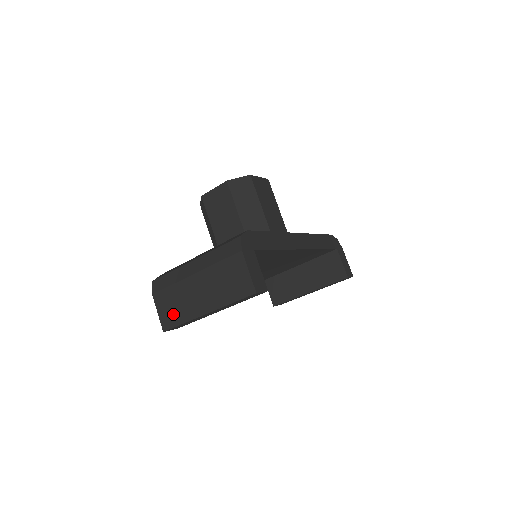
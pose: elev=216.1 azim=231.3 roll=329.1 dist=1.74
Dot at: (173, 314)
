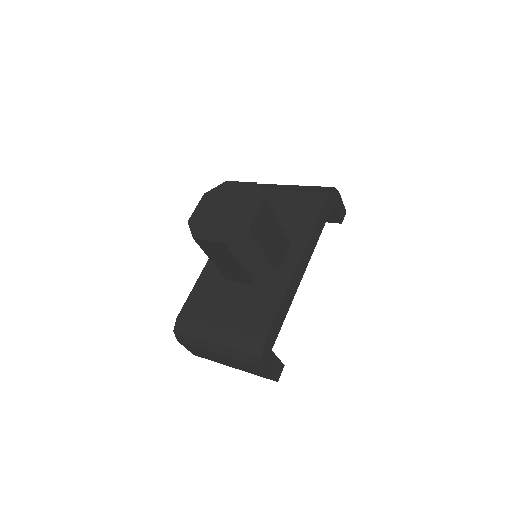
Dot at: (201, 355)
